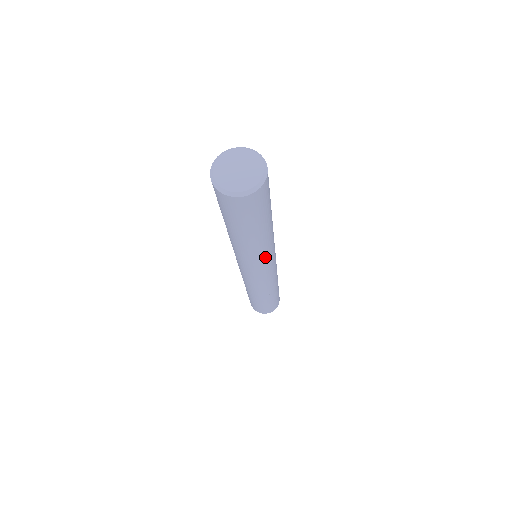
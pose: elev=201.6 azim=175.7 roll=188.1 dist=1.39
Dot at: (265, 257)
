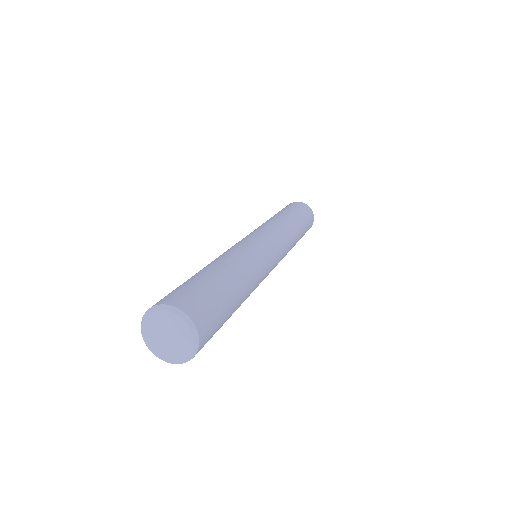
Dot at: occluded
